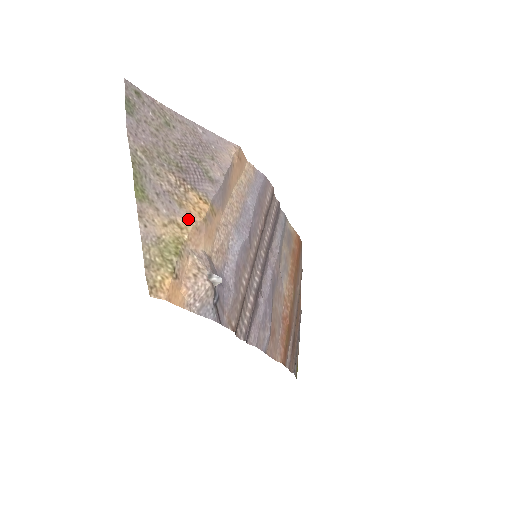
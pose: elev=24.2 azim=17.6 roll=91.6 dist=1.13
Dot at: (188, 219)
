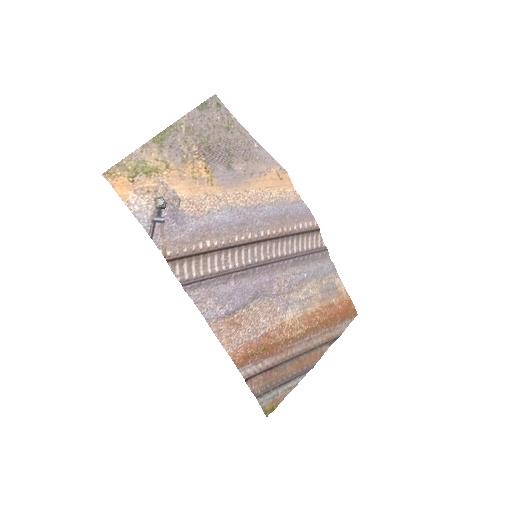
Dot at: (179, 168)
